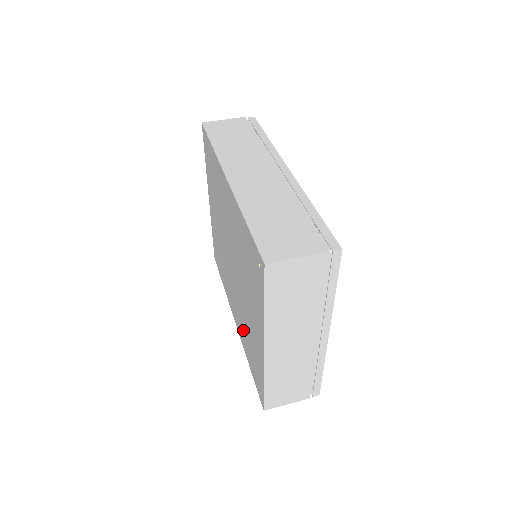
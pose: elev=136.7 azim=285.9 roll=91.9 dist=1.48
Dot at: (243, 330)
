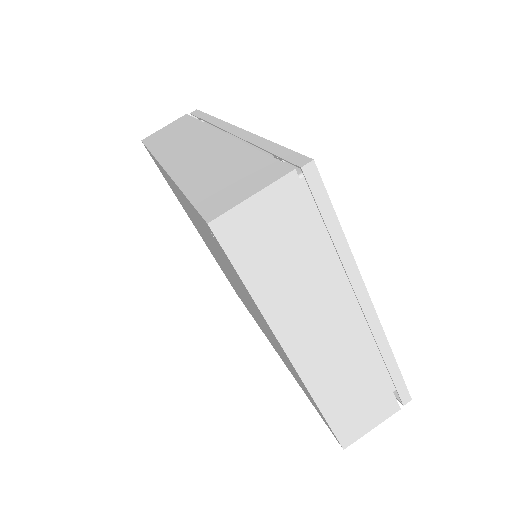
Dot at: occluded
